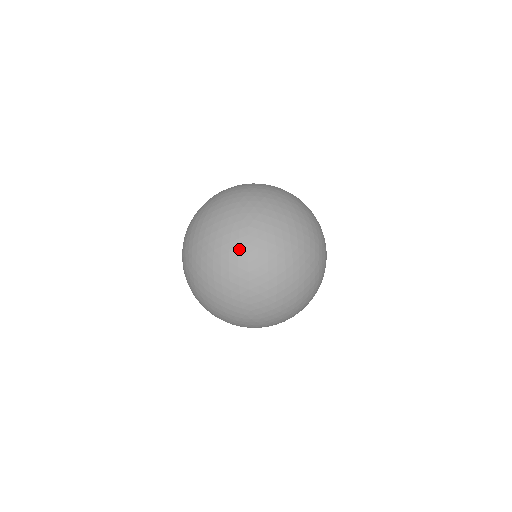
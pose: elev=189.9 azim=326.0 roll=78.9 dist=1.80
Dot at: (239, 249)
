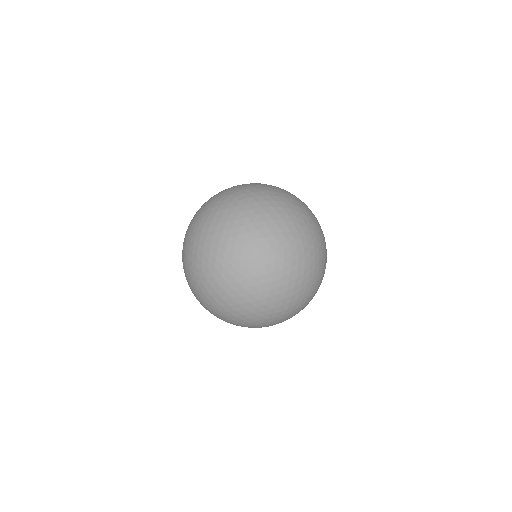
Dot at: (236, 207)
